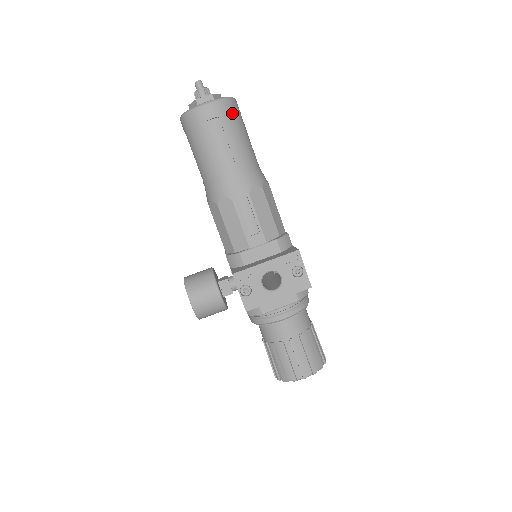
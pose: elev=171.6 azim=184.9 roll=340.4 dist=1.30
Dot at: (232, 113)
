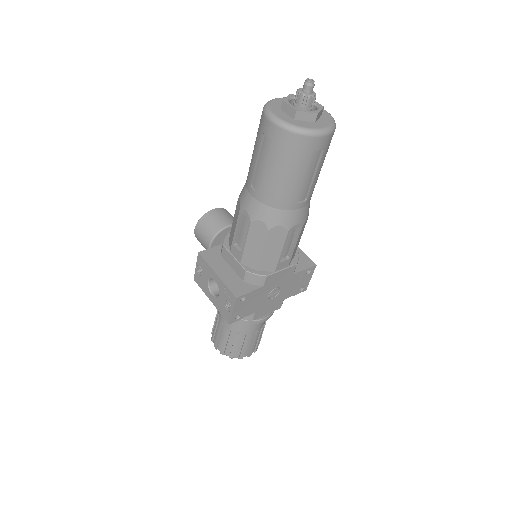
Dot at: (291, 148)
